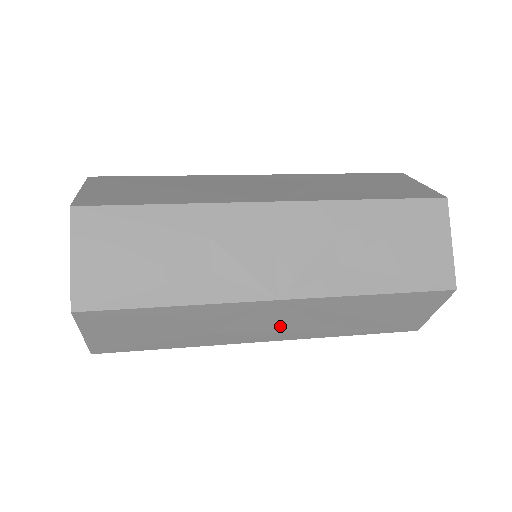
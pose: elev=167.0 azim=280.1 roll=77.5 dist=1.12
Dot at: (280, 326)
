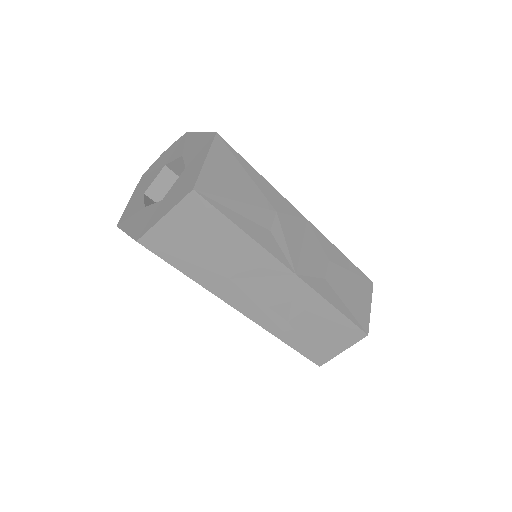
Dot at: (269, 303)
